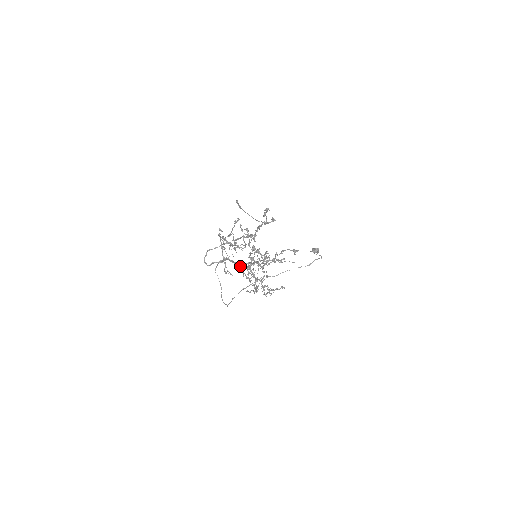
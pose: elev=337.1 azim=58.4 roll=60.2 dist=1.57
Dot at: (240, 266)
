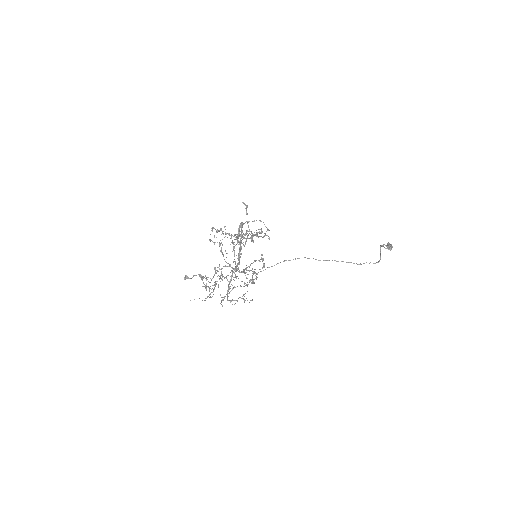
Dot at: (239, 260)
